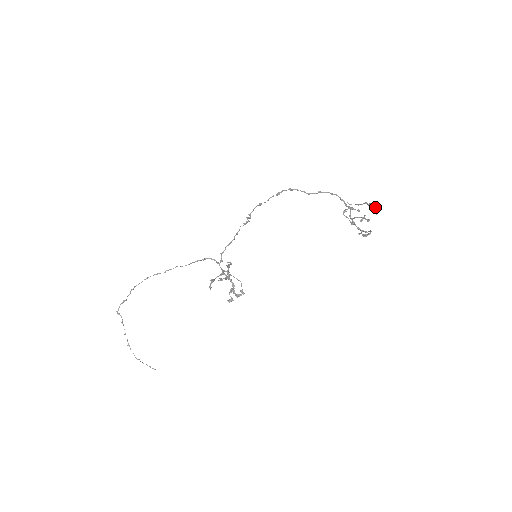
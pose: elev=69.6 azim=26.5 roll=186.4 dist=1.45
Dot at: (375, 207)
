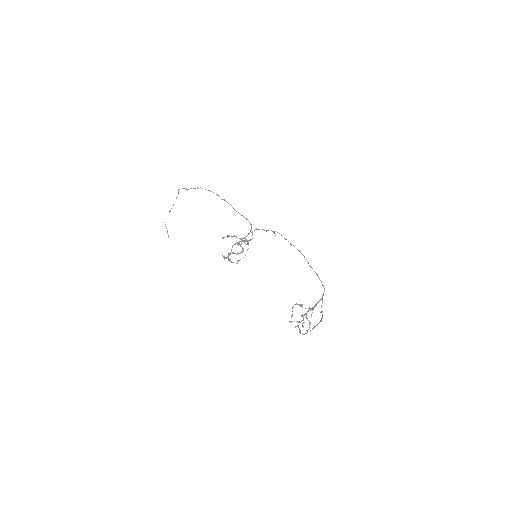
Dot at: (314, 327)
